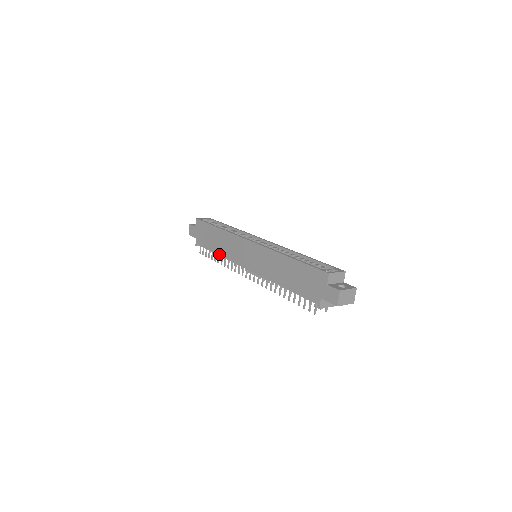
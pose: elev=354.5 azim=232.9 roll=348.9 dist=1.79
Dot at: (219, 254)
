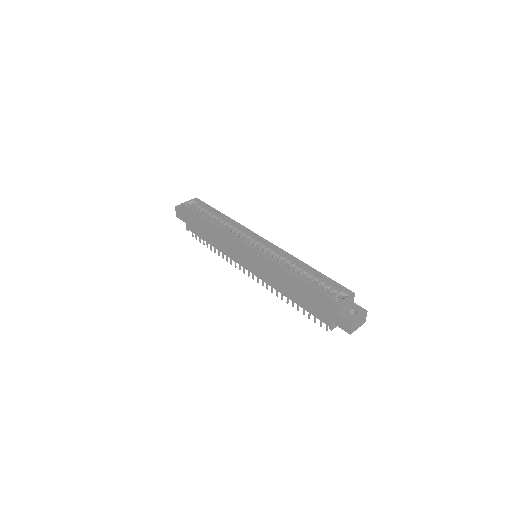
Dot at: (215, 247)
